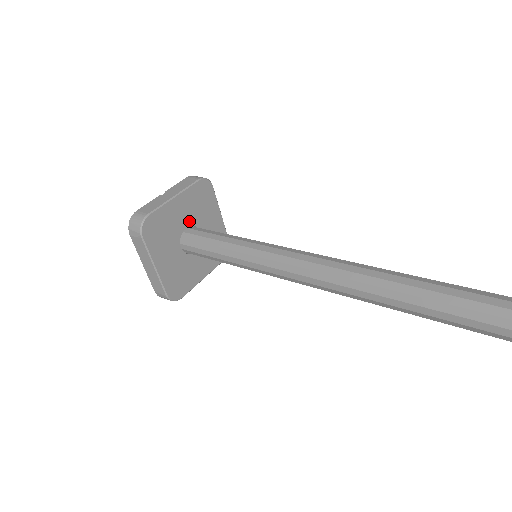
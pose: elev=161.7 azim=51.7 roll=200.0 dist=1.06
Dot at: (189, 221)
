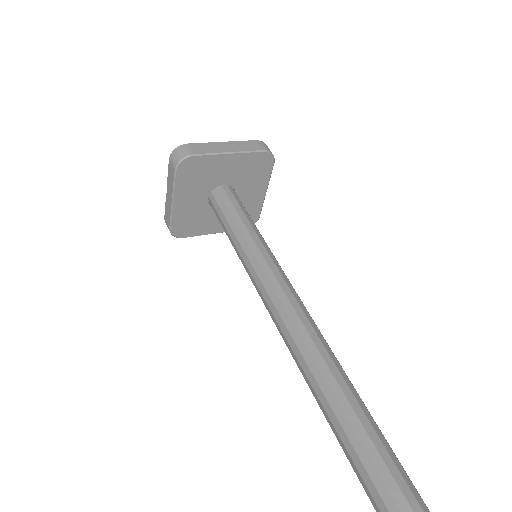
Dot at: (205, 193)
